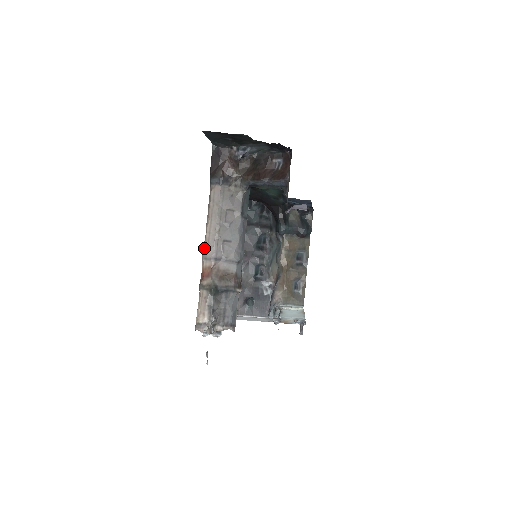
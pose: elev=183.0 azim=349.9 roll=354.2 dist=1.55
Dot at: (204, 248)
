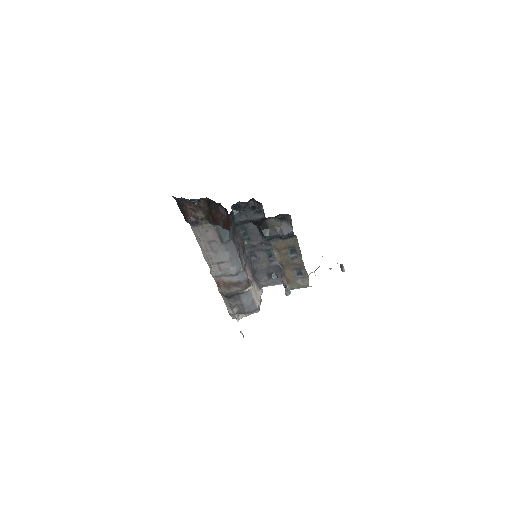
Dot at: (209, 267)
